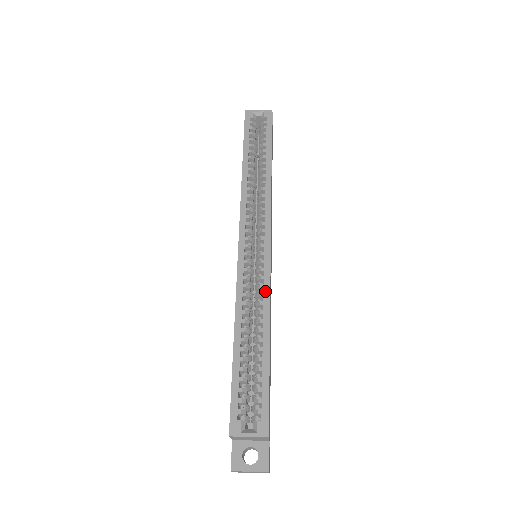
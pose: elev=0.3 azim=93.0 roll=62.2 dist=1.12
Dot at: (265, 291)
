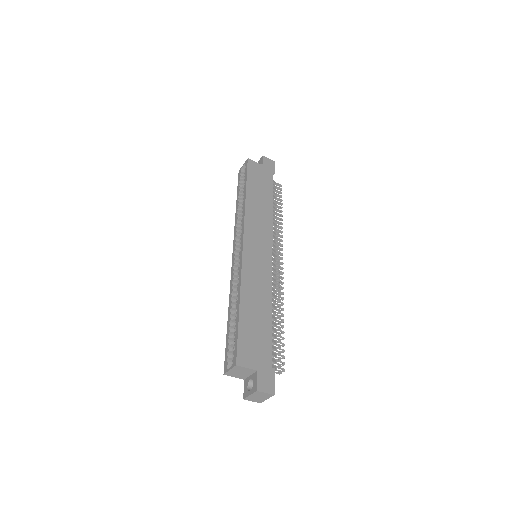
Dot at: (239, 276)
